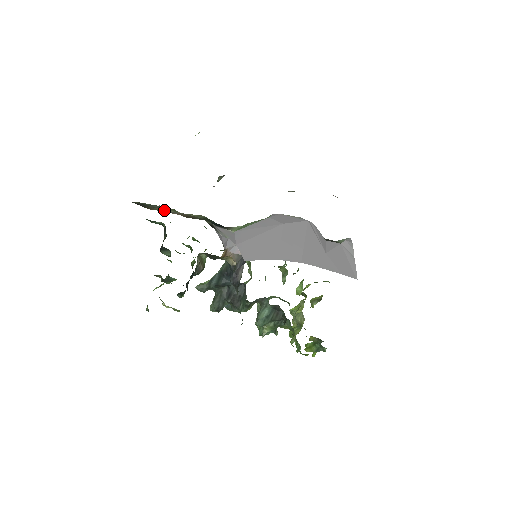
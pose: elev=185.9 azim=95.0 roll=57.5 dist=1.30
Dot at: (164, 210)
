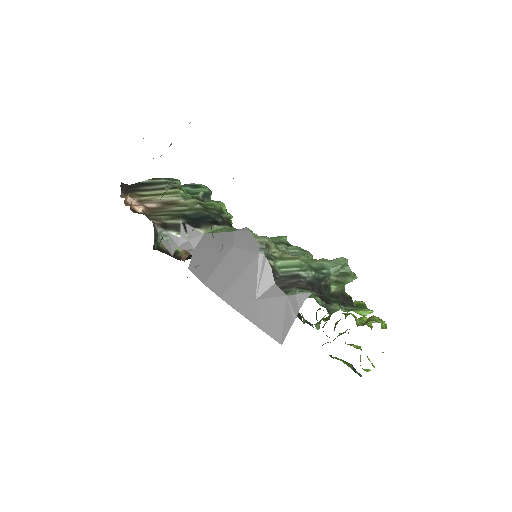
Dot at: (155, 195)
